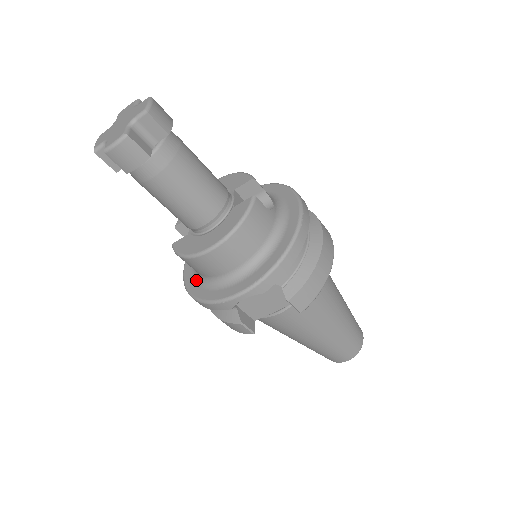
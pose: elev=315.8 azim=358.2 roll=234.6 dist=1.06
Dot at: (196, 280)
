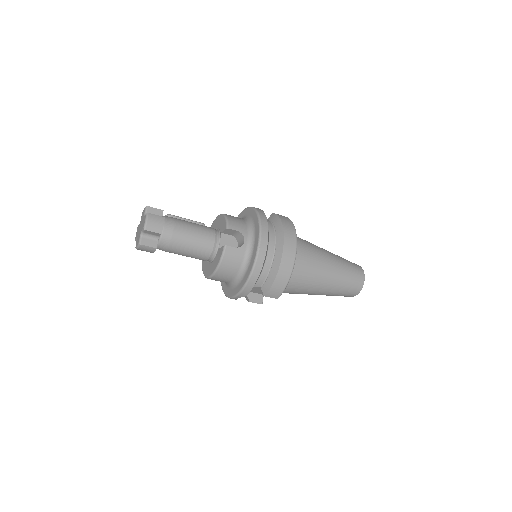
Dot at: occluded
